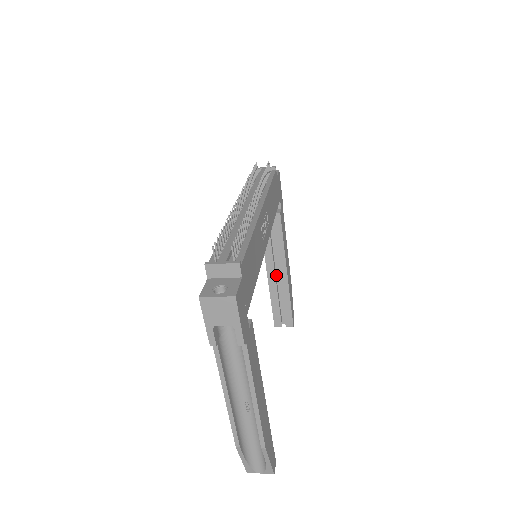
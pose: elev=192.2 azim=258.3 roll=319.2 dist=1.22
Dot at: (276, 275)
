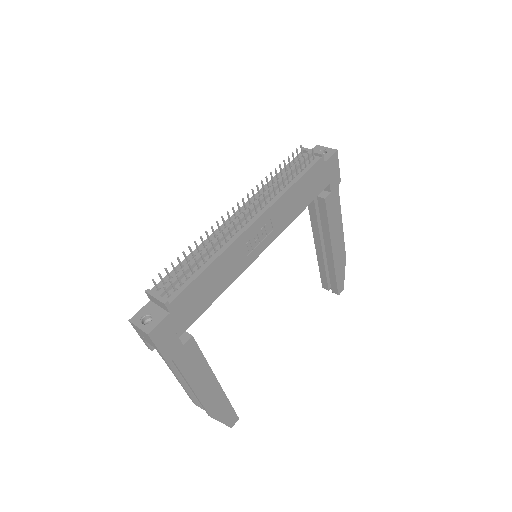
Dot at: occluded
